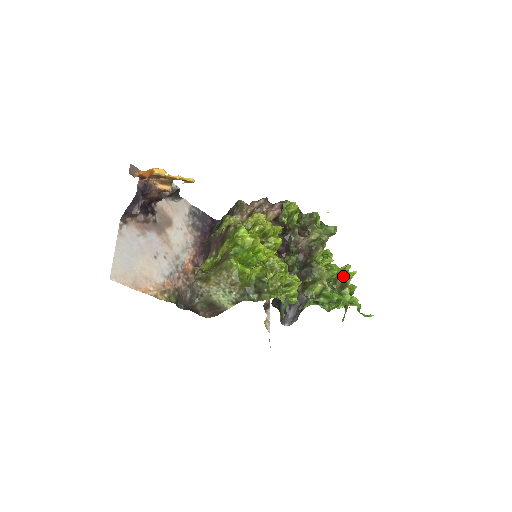
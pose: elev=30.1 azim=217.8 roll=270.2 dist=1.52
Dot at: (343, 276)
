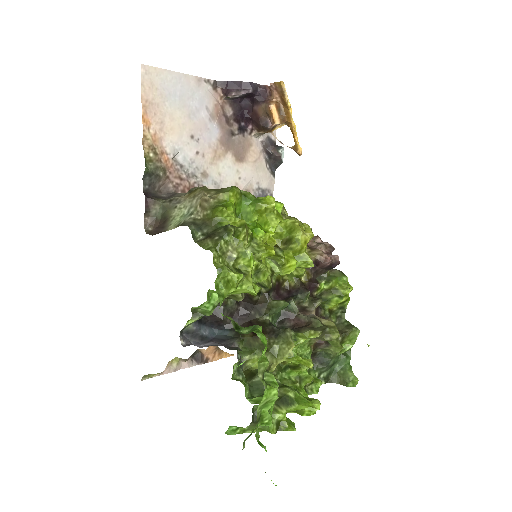
Dot at: (298, 394)
